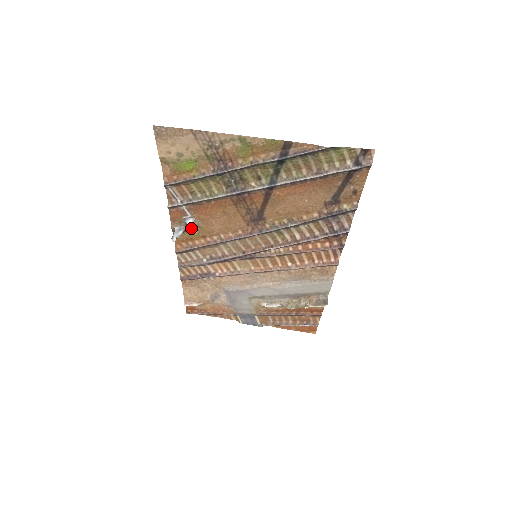
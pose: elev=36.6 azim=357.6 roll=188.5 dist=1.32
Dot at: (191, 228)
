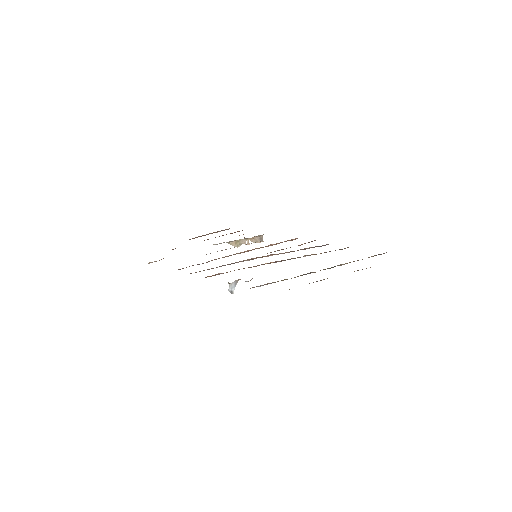
Dot at: occluded
